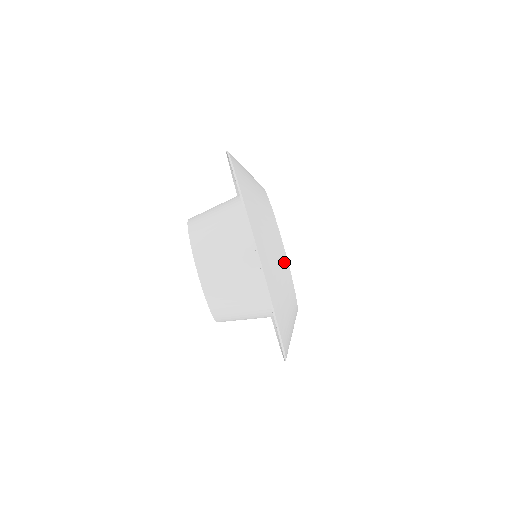
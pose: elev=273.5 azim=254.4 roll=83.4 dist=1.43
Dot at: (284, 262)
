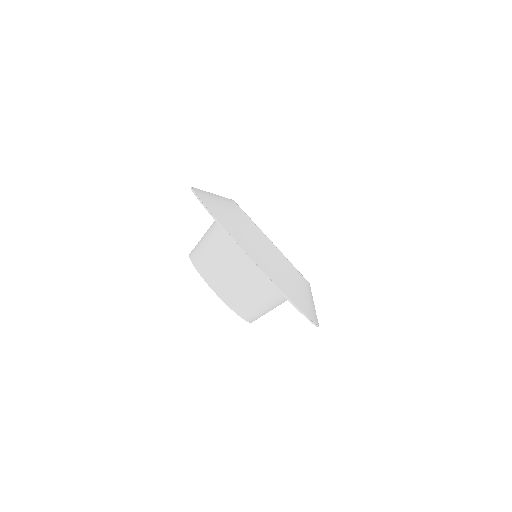
Dot at: (280, 257)
